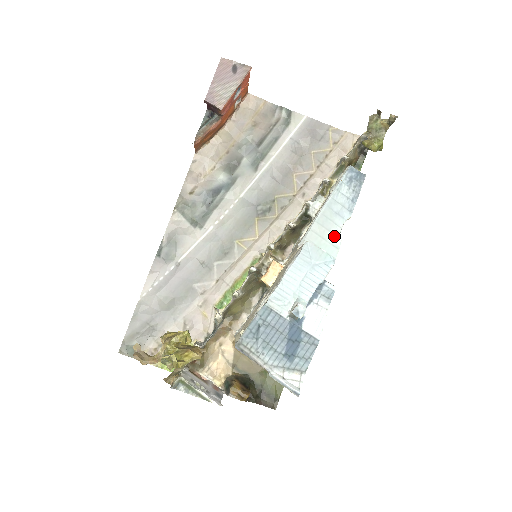
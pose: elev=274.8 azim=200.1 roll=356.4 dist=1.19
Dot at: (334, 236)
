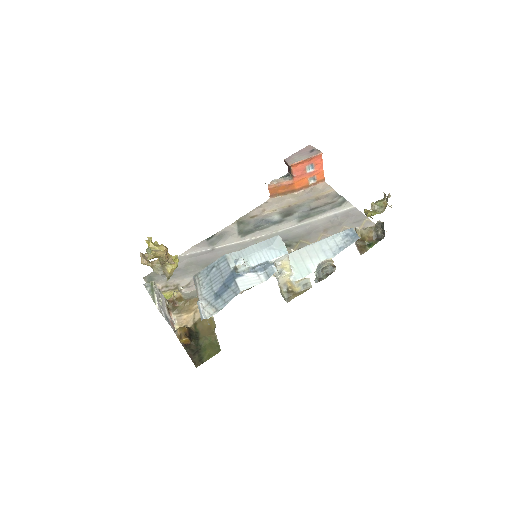
Dot at: (312, 263)
